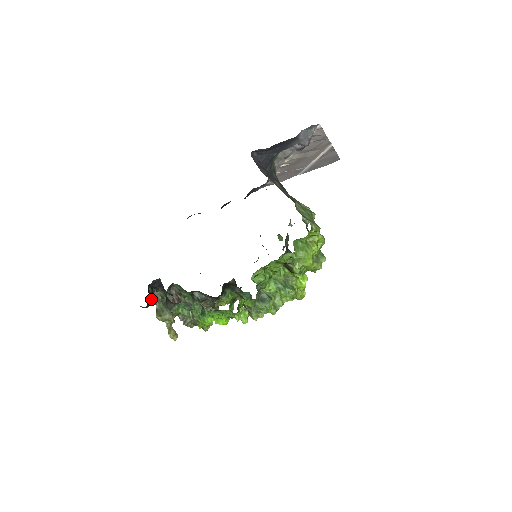
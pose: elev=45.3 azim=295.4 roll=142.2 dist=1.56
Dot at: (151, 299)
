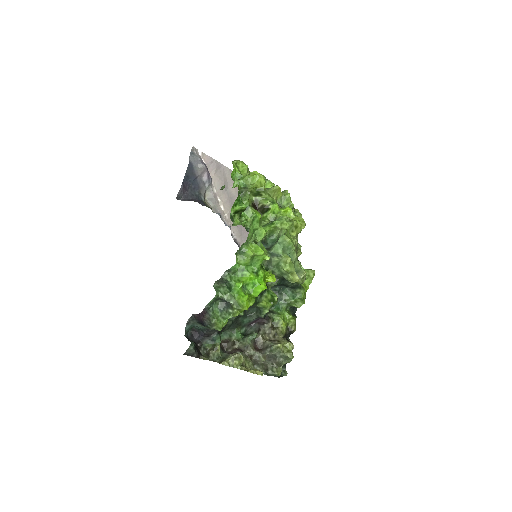
Dot at: (205, 357)
